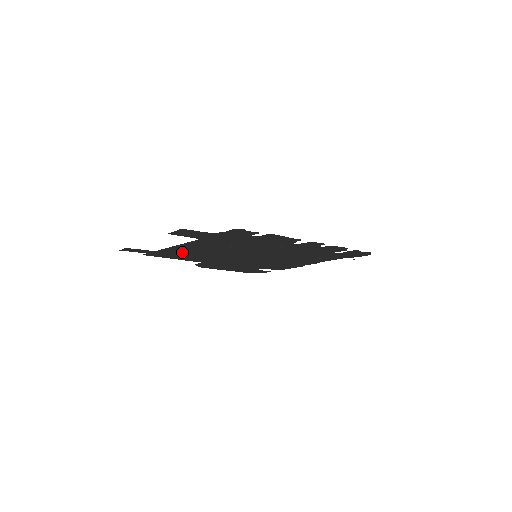
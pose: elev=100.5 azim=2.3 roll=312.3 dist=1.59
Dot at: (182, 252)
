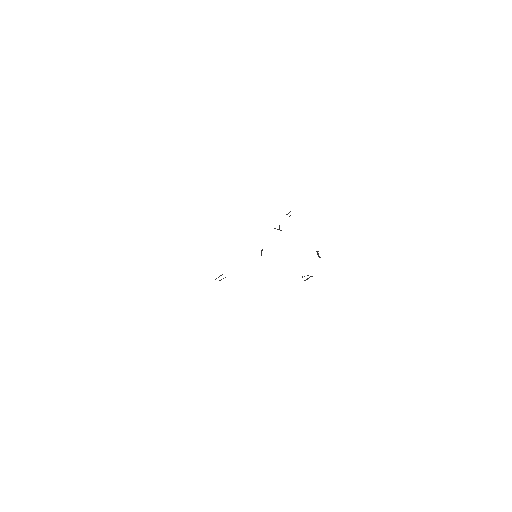
Dot at: occluded
